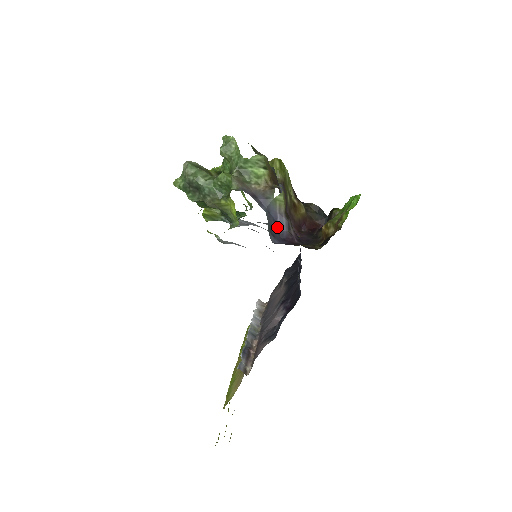
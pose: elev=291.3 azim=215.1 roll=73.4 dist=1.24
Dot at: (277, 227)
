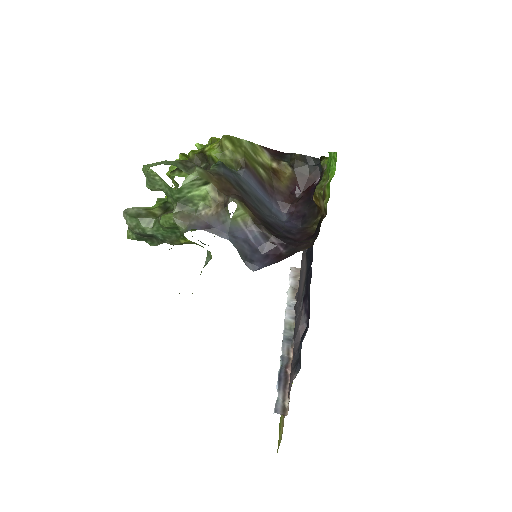
Dot at: (252, 245)
